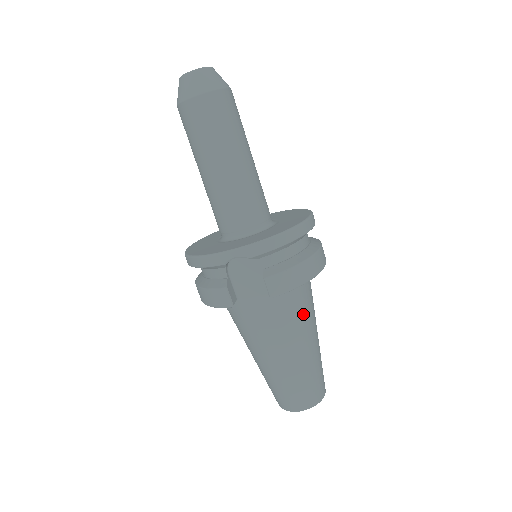
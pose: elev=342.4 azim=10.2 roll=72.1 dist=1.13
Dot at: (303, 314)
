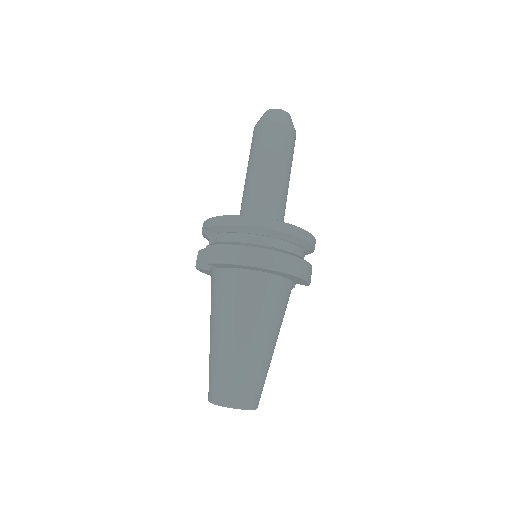
Dot at: (237, 303)
